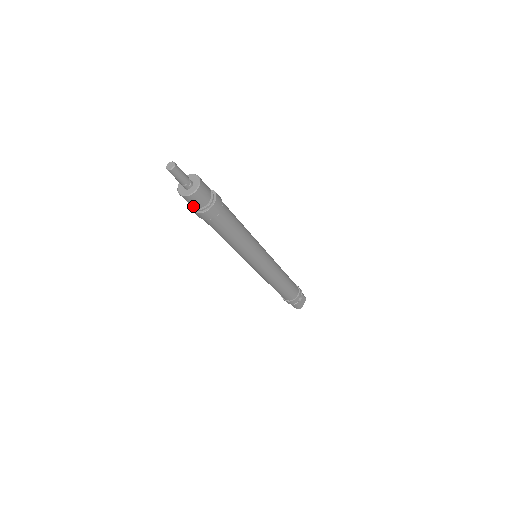
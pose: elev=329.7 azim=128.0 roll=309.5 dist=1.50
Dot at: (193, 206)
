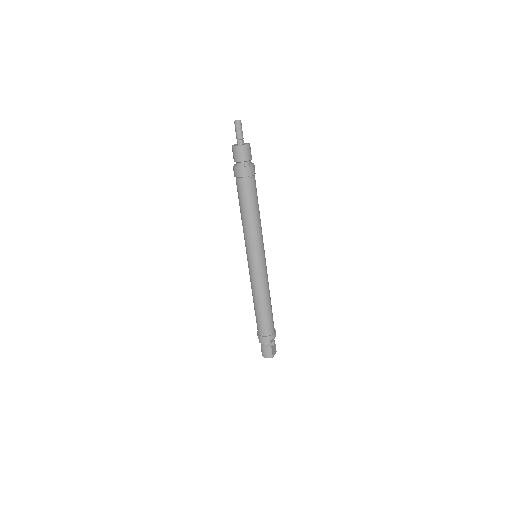
Dot at: (240, 160)
